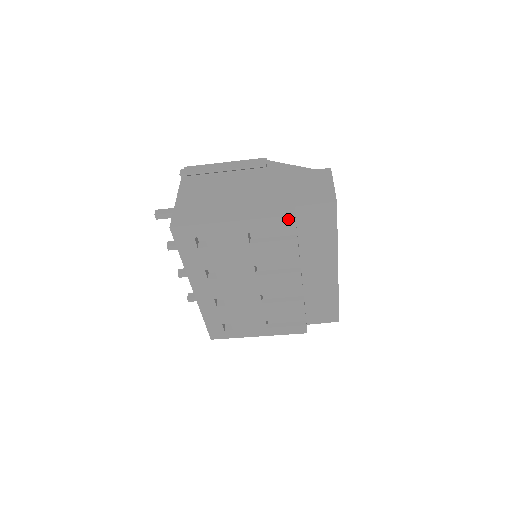
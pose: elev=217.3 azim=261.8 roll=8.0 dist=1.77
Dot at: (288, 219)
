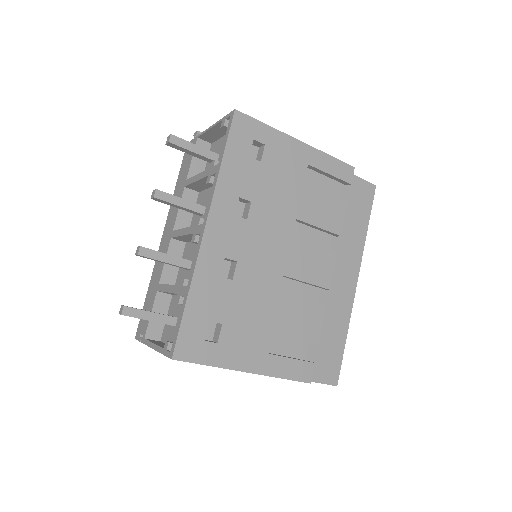
Dot at: (348, 169)
